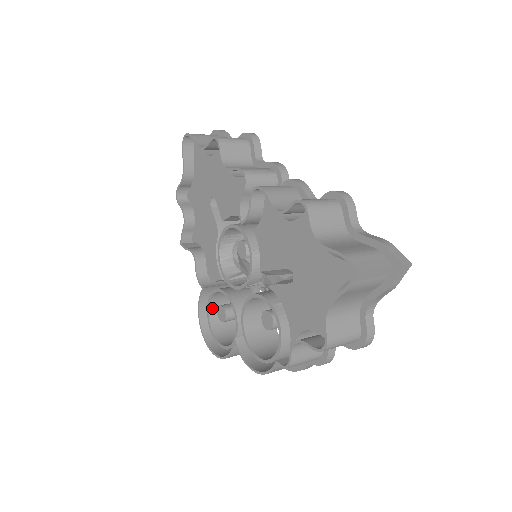
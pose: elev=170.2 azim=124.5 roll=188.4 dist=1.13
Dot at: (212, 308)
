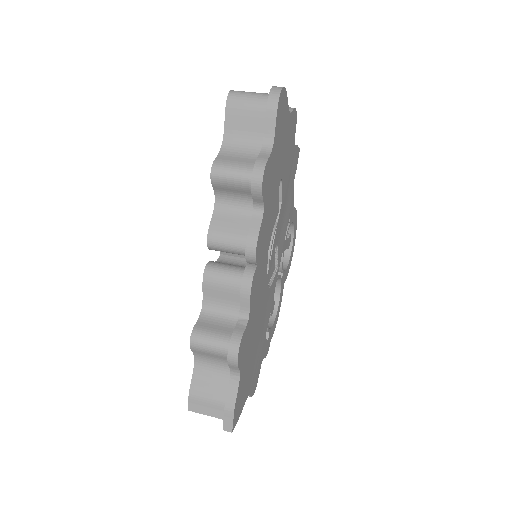
Dot at: occluded
